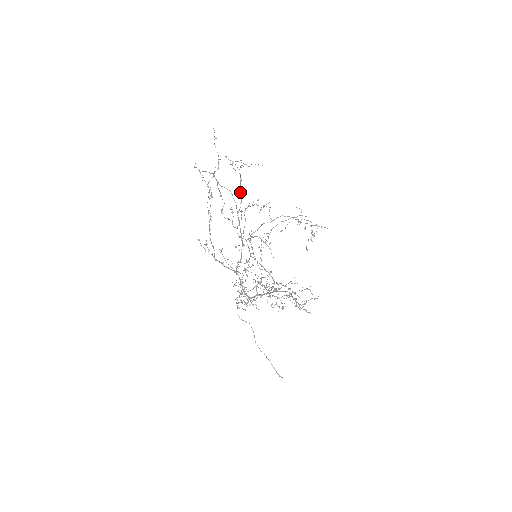
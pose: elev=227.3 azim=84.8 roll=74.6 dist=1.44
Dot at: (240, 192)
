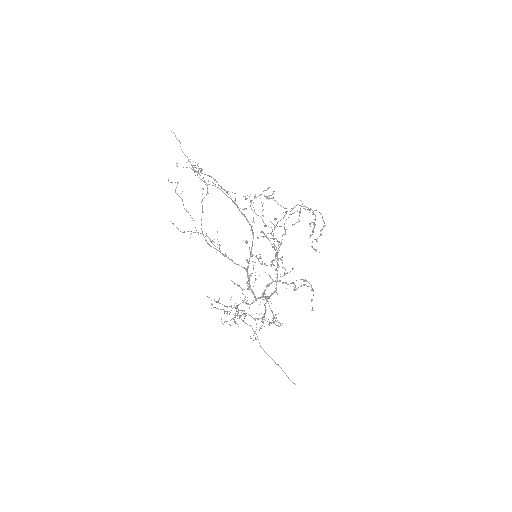
Dot at: (224, 190)
